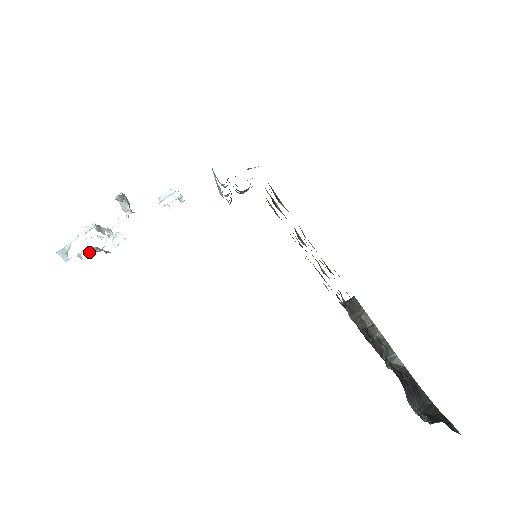
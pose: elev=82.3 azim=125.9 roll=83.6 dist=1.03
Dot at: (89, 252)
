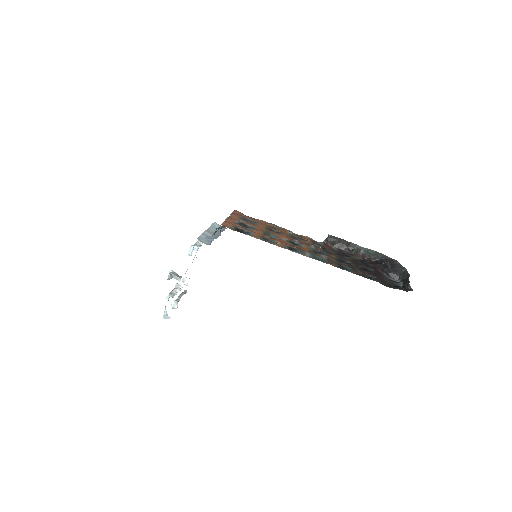
Dot at: (177, 304)
